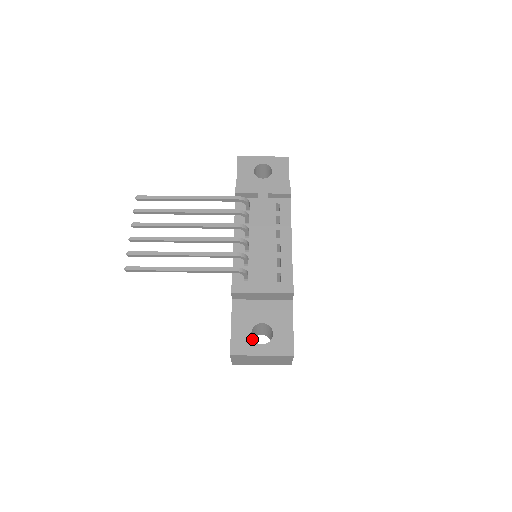
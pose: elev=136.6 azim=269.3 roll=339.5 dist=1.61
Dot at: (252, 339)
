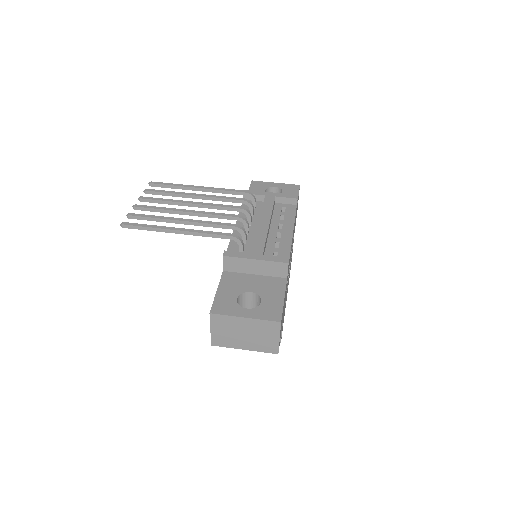
Dot at: (237, 303)
